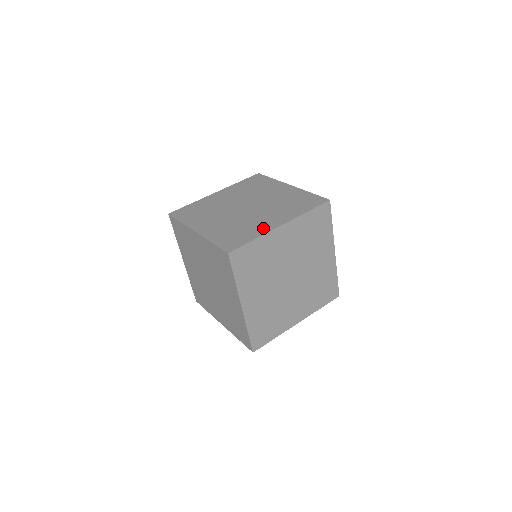
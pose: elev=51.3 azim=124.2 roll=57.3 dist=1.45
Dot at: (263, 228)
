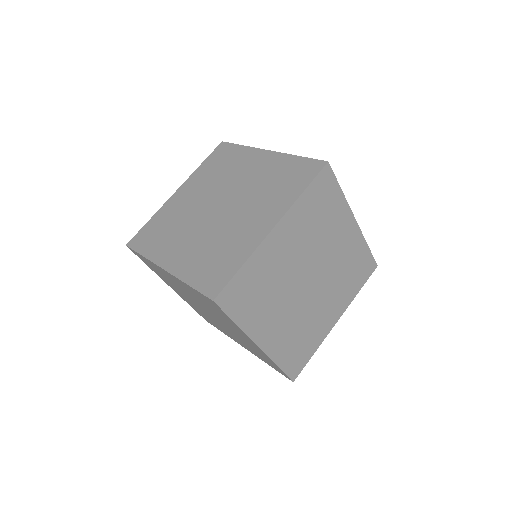
Dot at: occluded
